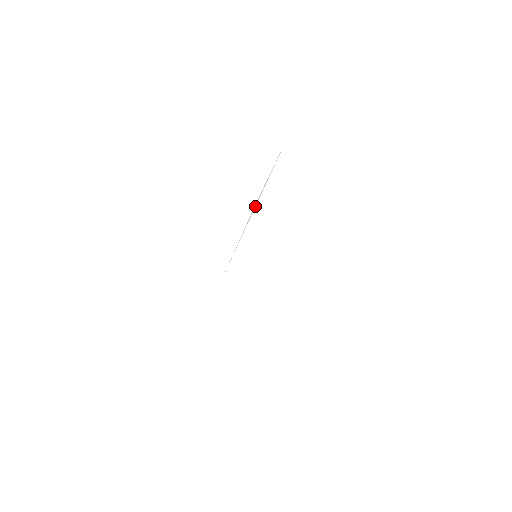
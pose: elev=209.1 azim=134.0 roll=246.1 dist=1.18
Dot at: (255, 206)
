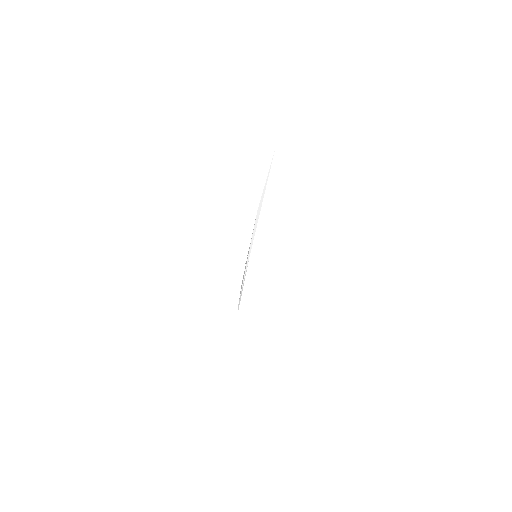
Dot at: (257, 220)
